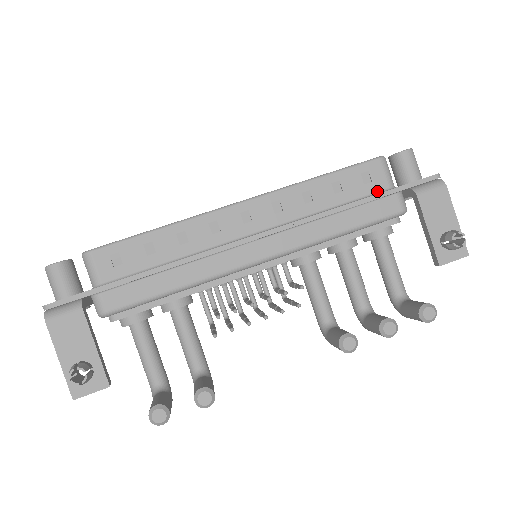
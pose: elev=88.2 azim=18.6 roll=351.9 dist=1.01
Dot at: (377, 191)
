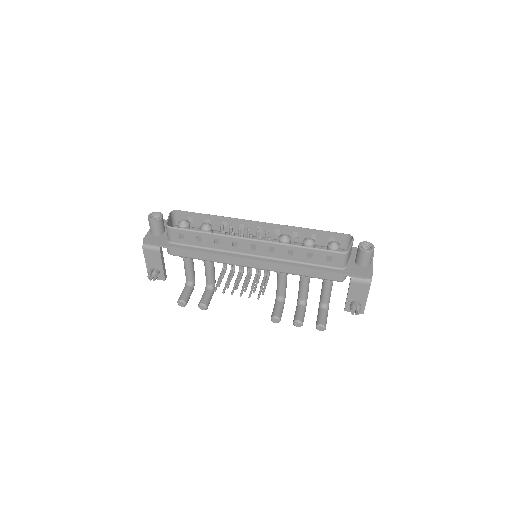
Dot at: (332, 266)
